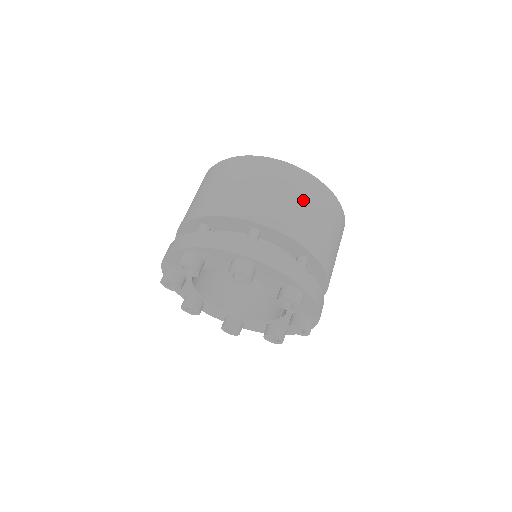
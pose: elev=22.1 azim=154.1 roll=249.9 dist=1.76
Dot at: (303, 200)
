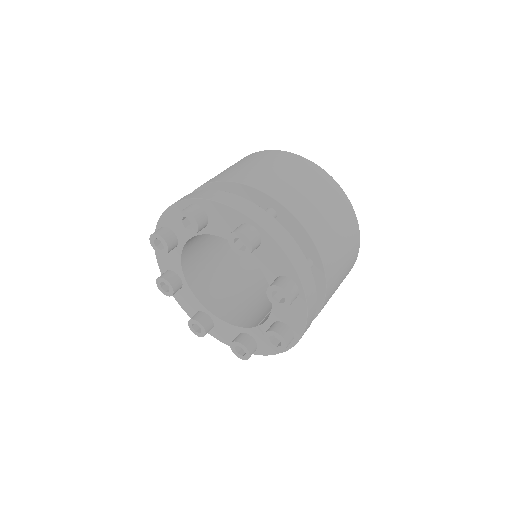
Dot at: (329, 206)
